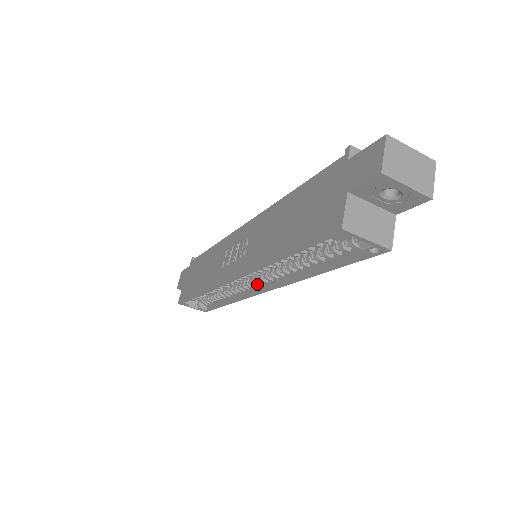
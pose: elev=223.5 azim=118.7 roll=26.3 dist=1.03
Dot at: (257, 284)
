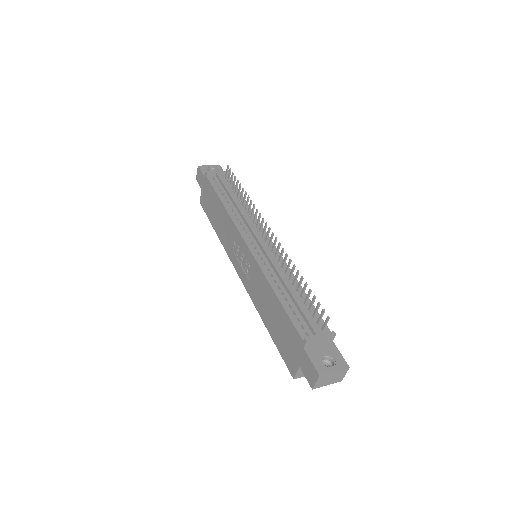
Dot at: occluded
